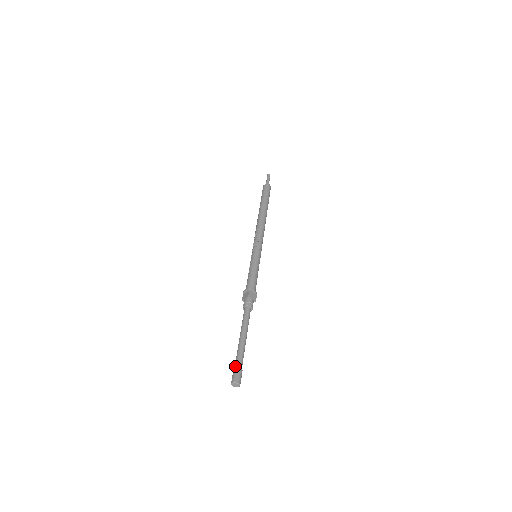
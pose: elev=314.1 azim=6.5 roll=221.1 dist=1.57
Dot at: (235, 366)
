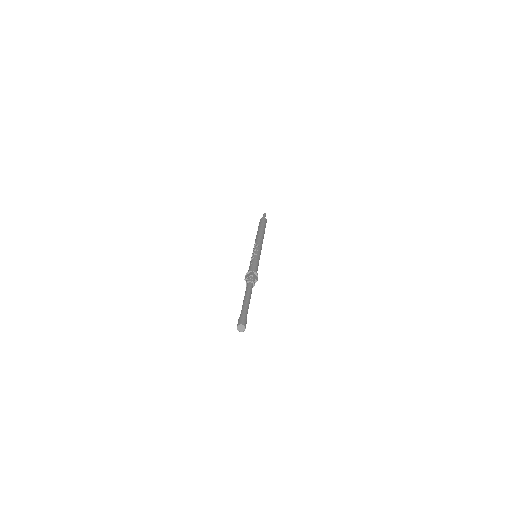
Dot at: (241, 315)
